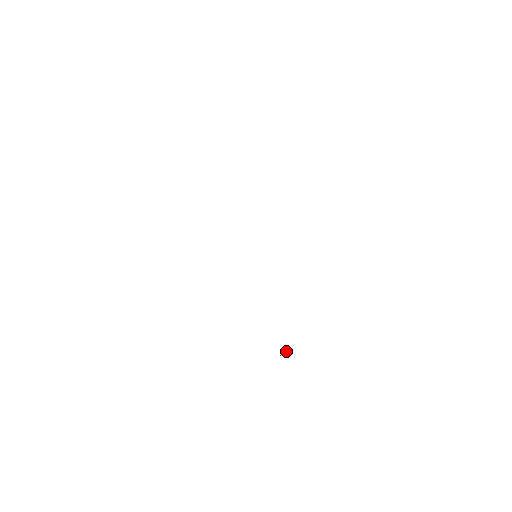
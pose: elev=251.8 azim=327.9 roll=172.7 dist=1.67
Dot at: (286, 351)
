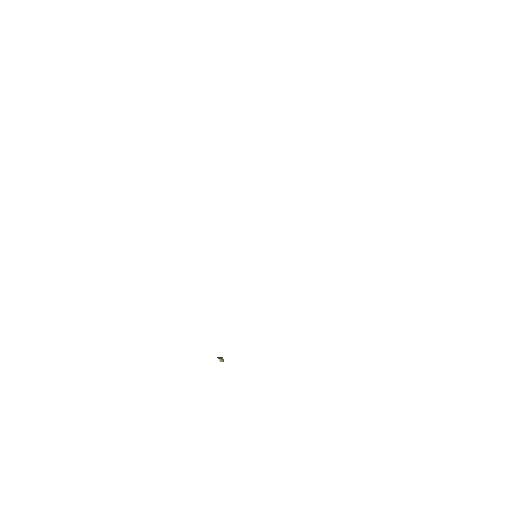
Dot at: (222, 359)
